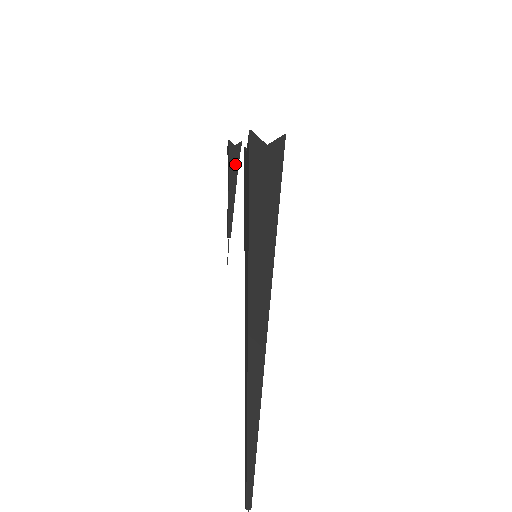
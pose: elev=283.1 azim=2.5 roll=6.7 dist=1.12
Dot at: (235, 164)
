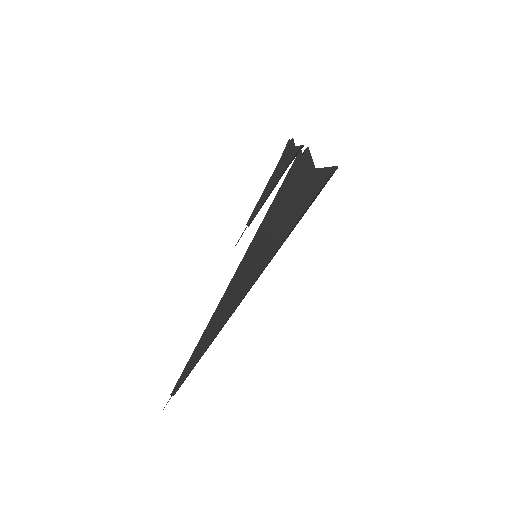
Dot at: (284, 165)
